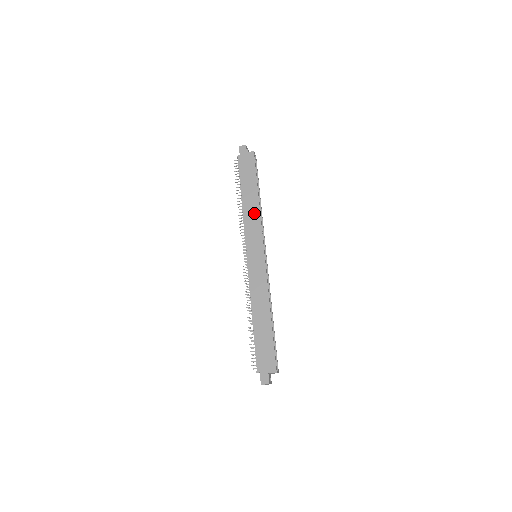
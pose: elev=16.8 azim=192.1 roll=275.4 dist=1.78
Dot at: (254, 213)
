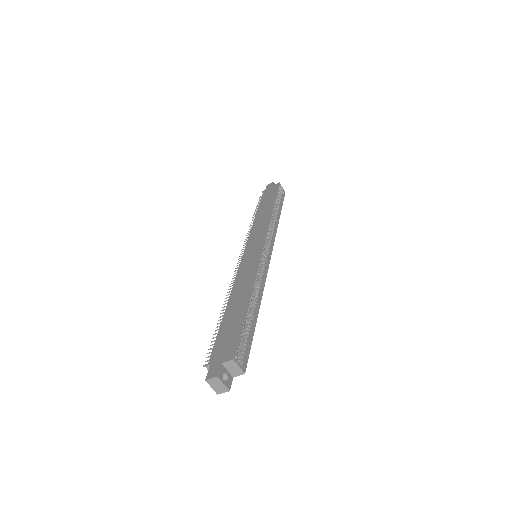
Dot at: (264, 220)
